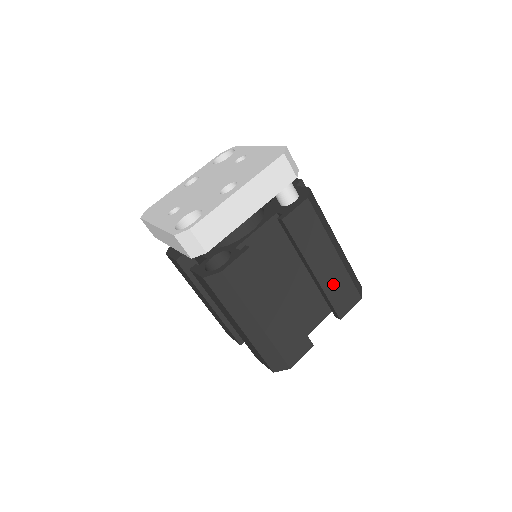
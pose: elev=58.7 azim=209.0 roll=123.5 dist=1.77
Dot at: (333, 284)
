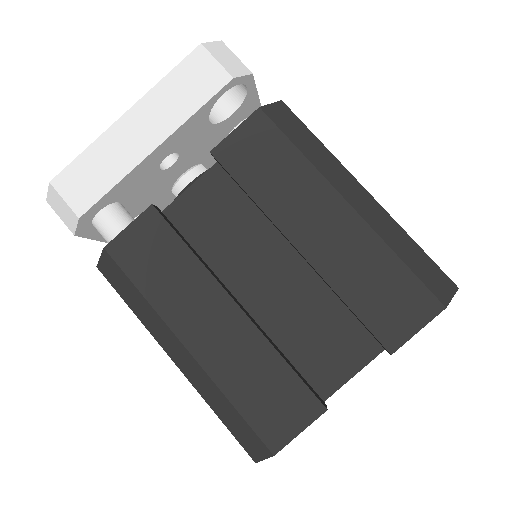
Dot at: occluded
